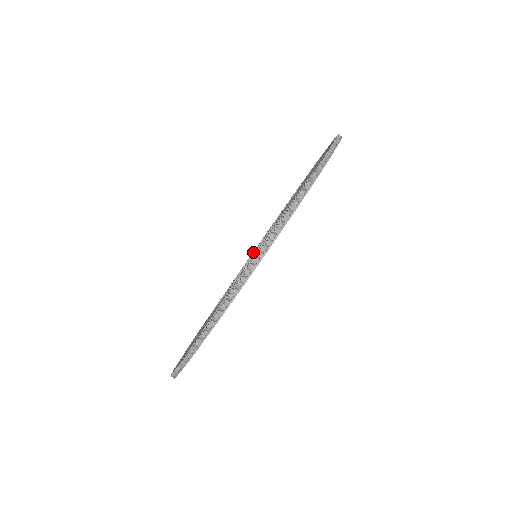
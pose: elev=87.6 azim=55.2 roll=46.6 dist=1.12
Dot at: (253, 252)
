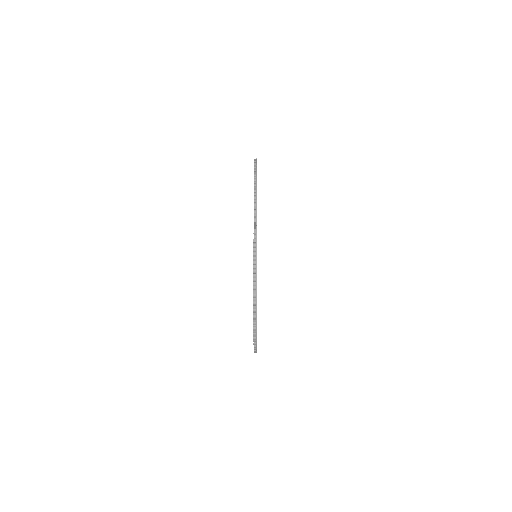
Dot at: occluded
